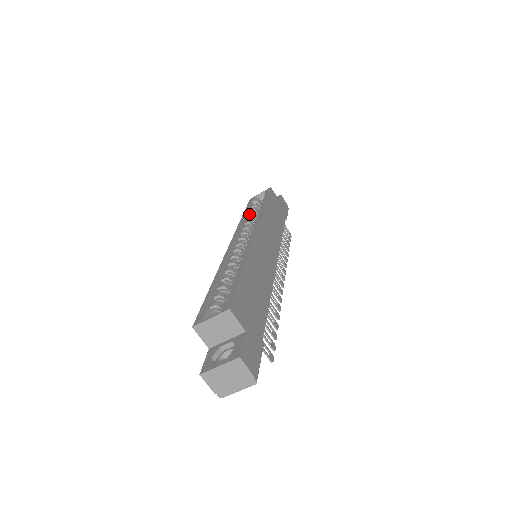
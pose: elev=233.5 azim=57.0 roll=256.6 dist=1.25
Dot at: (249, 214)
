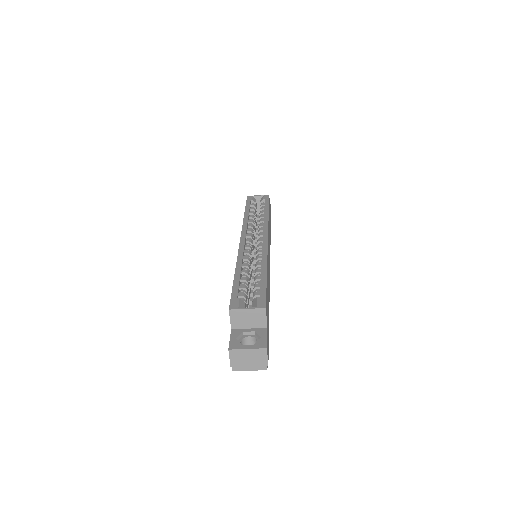
Dot at: (250, 213)
